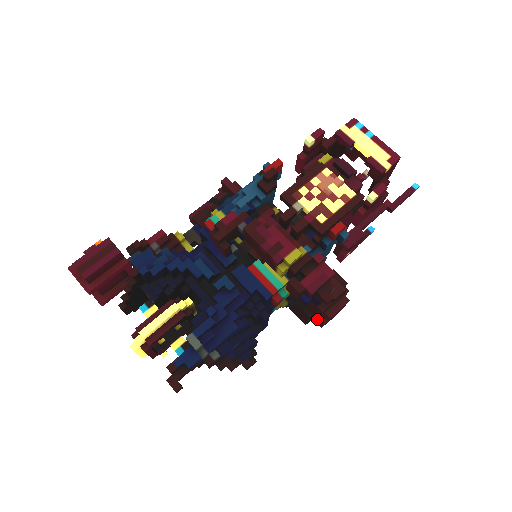
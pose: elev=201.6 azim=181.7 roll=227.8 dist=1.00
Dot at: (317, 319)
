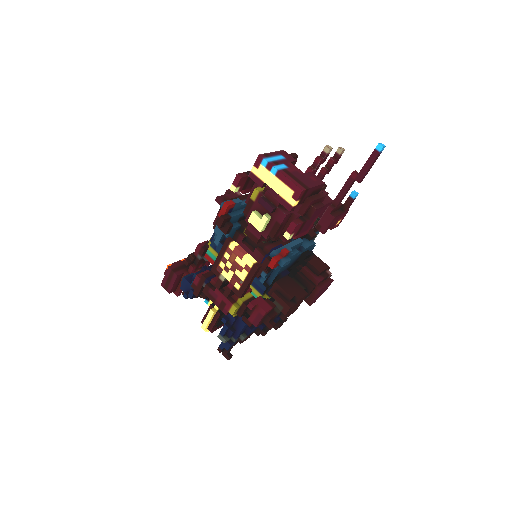
Dot at: occluded
